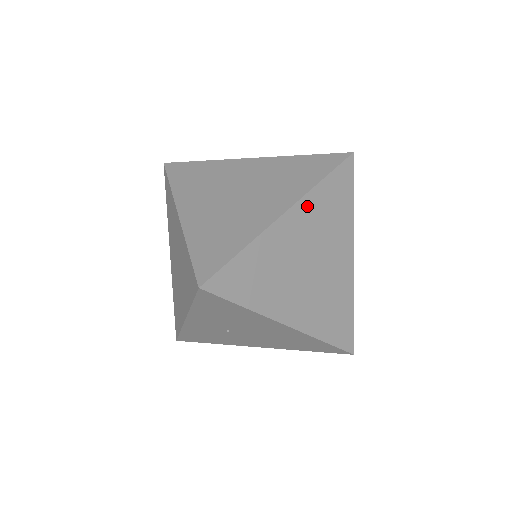
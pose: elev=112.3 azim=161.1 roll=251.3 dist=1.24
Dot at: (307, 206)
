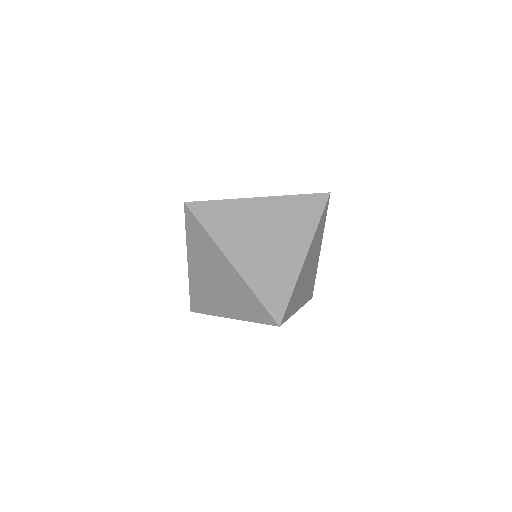
Dot at: (313, 243)
